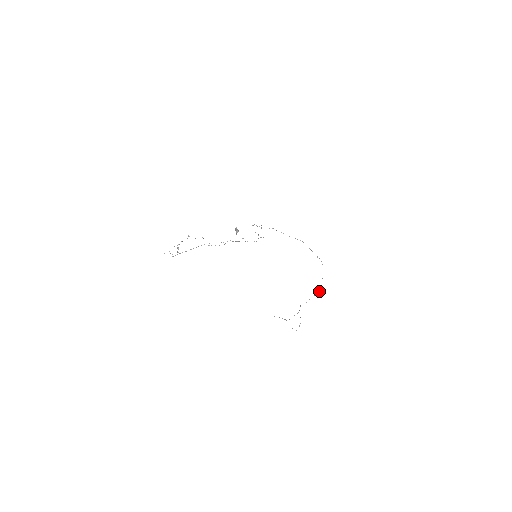
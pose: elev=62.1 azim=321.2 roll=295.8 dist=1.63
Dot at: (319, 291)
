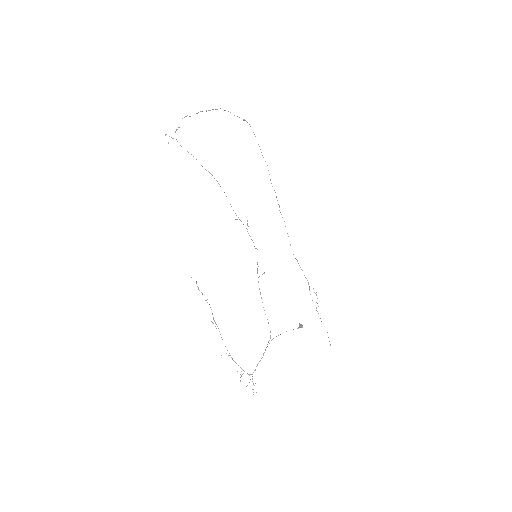
Dot at: occluded
